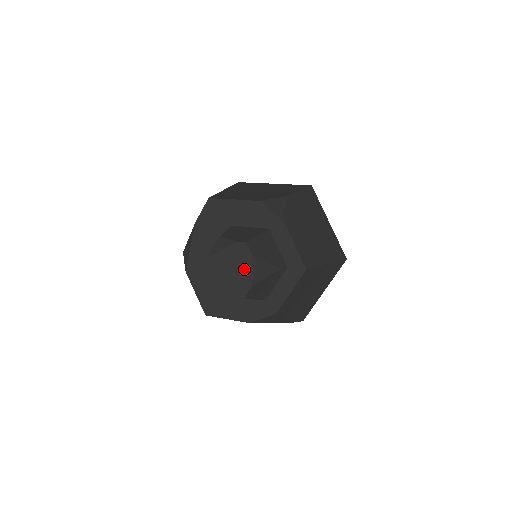
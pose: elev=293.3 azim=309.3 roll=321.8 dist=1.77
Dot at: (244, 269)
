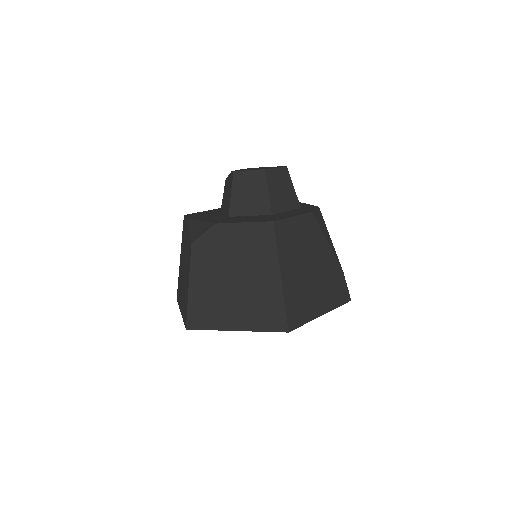
Dot at: (265, 167)
